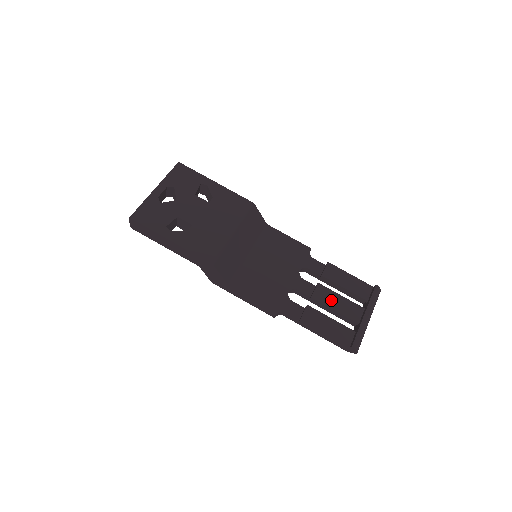
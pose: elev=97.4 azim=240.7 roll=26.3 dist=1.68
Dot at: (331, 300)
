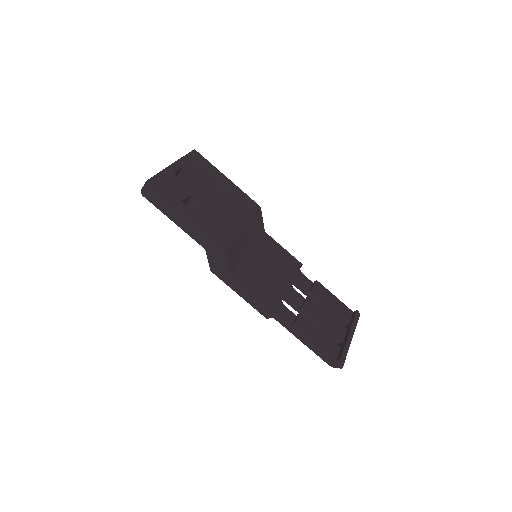
Dot at: (320, 314)
